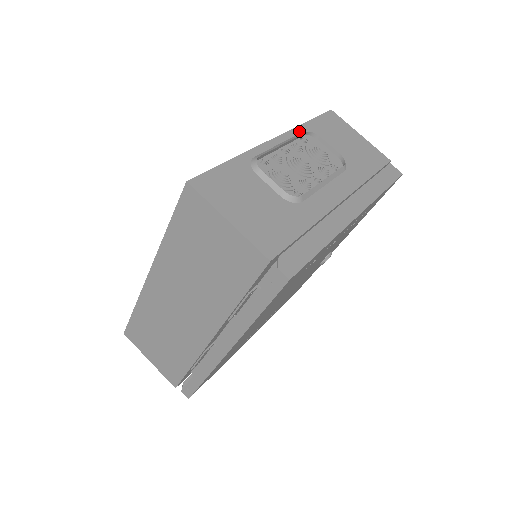
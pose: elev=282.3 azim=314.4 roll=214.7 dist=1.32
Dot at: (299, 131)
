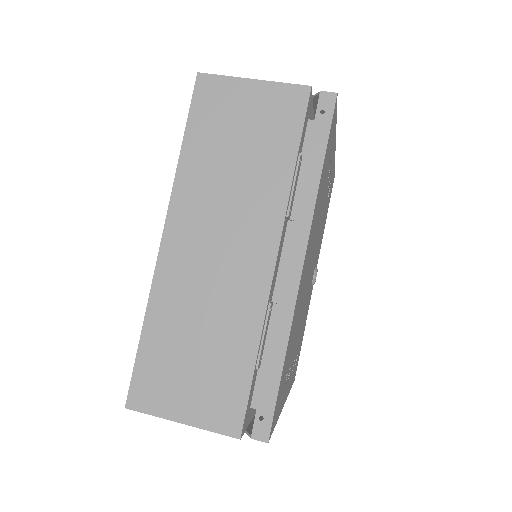
Dot at: occluded
